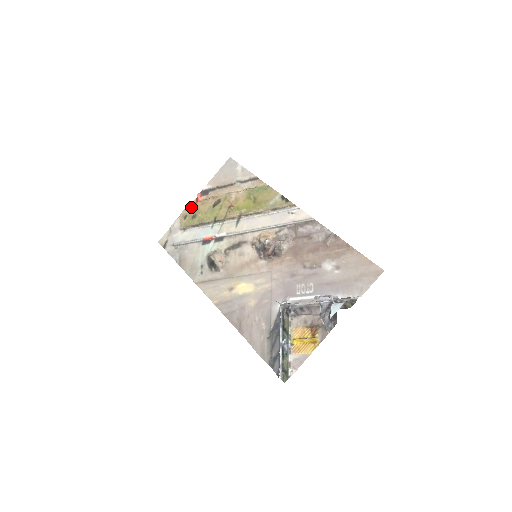
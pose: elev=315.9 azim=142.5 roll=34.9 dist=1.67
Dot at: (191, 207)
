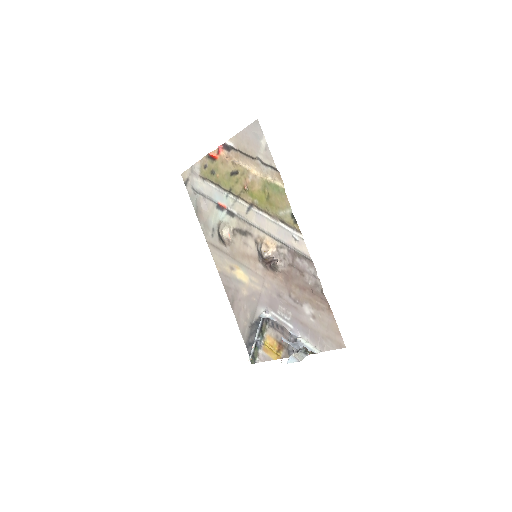
Dot at: (211, 158)
